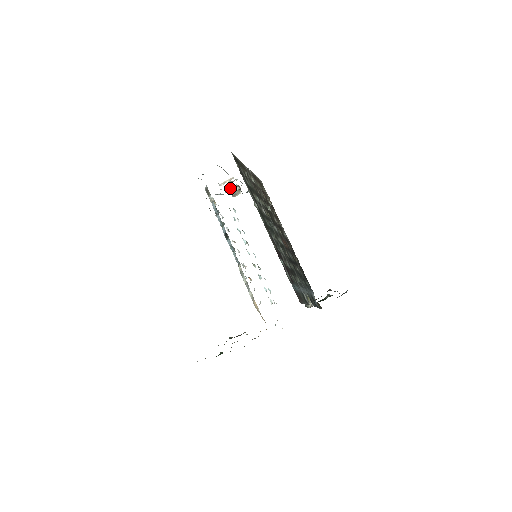
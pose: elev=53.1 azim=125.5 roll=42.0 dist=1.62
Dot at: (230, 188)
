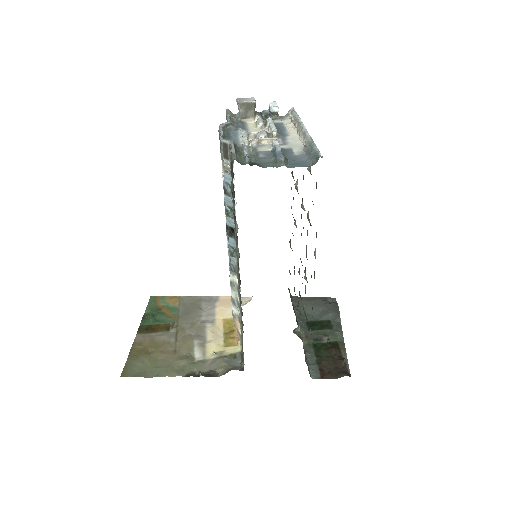
Dot at: (242, 103)
